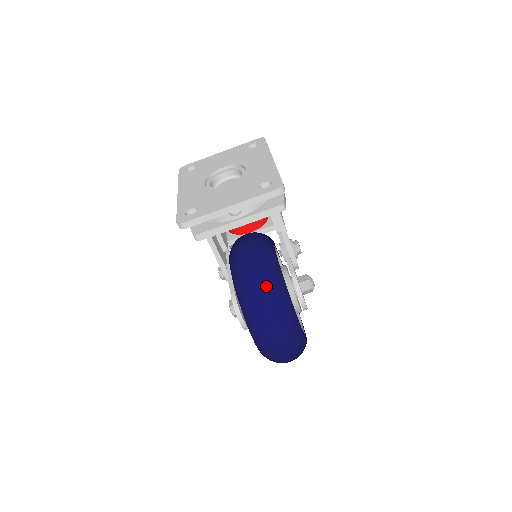
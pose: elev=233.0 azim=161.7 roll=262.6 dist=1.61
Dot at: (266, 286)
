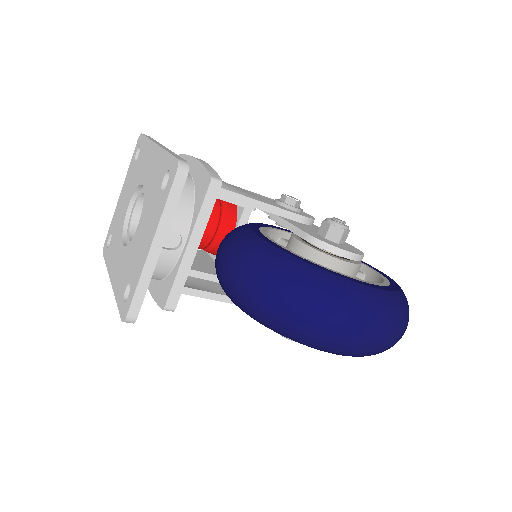
Dot at: (283, 288)
